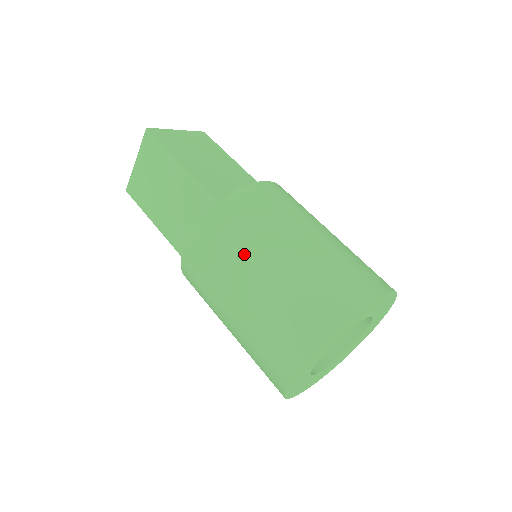
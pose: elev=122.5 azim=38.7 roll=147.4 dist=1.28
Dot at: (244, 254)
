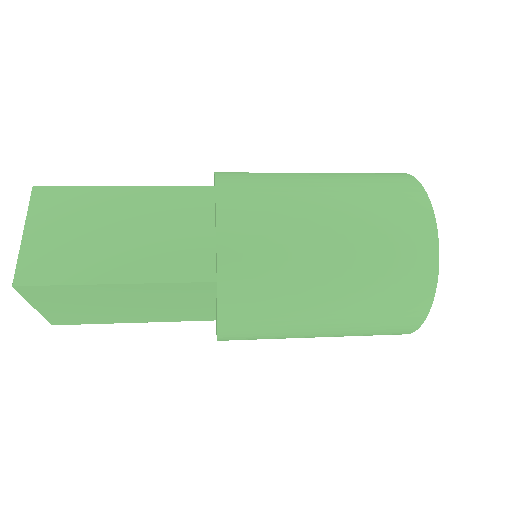
Dot at: (289, 179)
